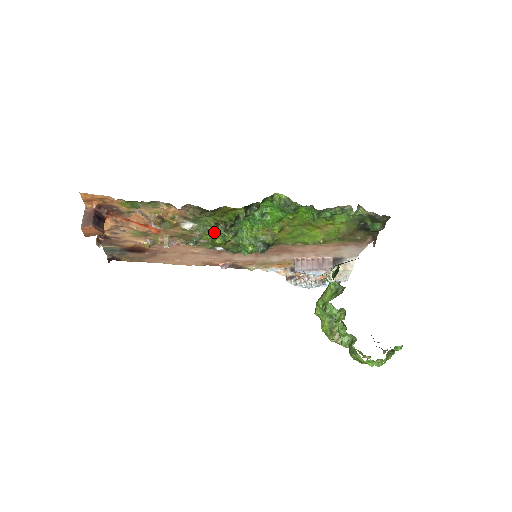
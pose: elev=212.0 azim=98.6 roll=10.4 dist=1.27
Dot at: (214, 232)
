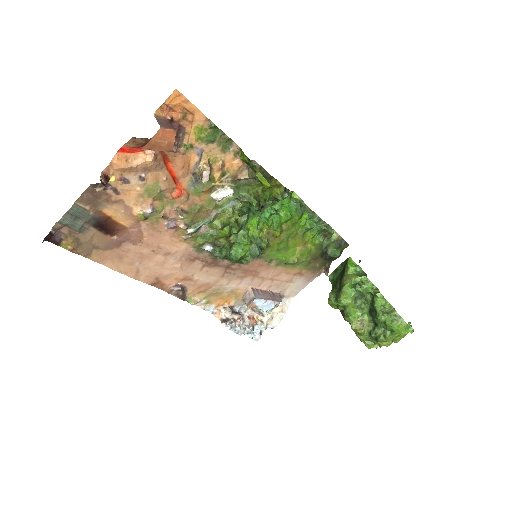
Dot at: (235, 214)
